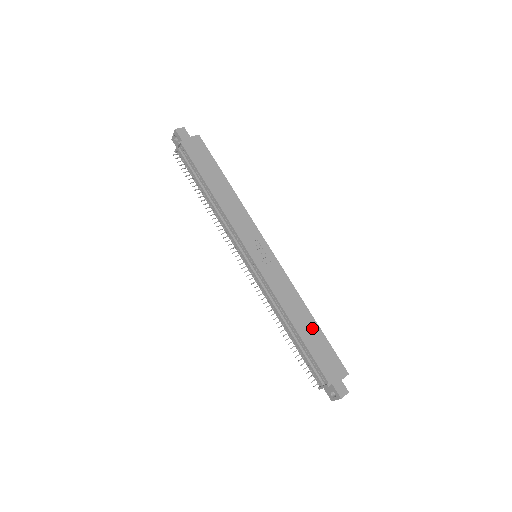
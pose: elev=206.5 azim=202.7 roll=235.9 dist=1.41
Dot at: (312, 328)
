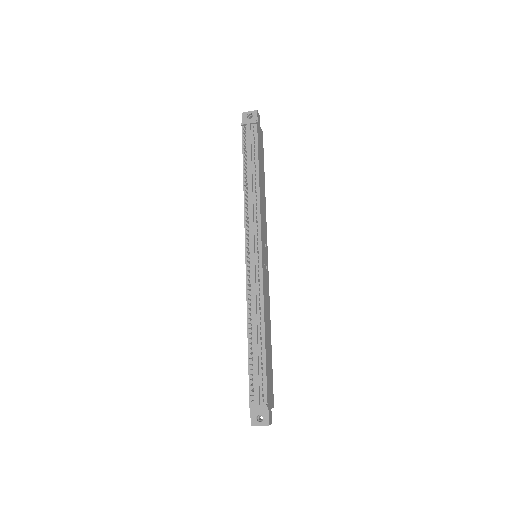
Dot at: (270, 348)
